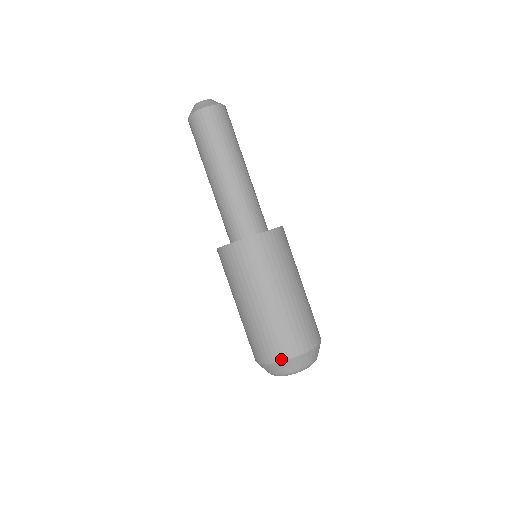
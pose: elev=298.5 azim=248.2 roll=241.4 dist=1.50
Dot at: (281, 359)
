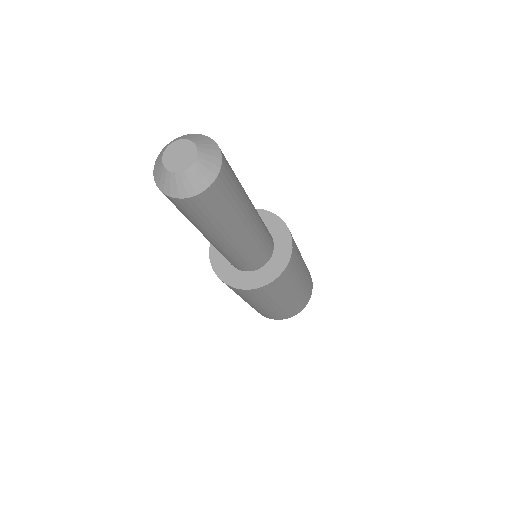
Dot at: (300, 311)
